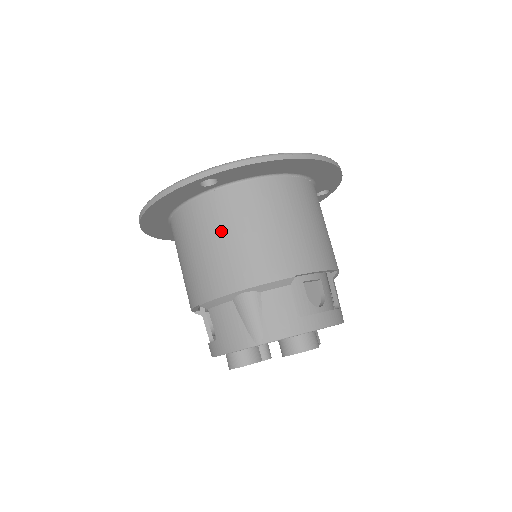
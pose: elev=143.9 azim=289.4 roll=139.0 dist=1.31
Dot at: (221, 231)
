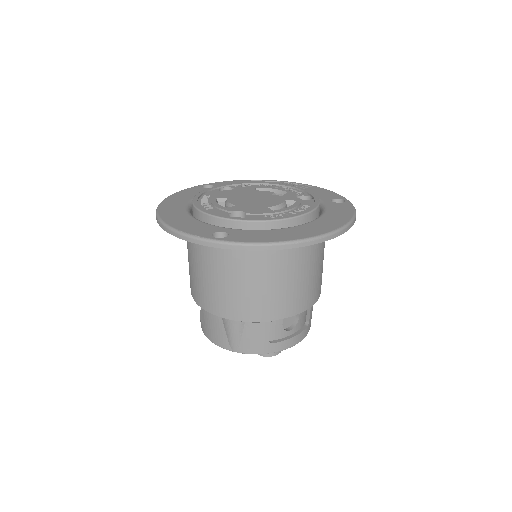
Dot at: (224, 271)
